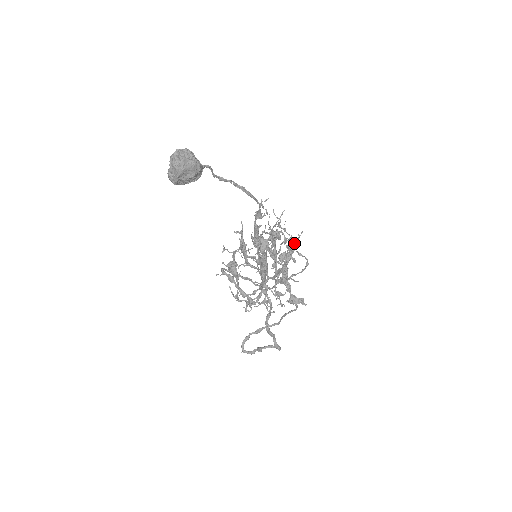
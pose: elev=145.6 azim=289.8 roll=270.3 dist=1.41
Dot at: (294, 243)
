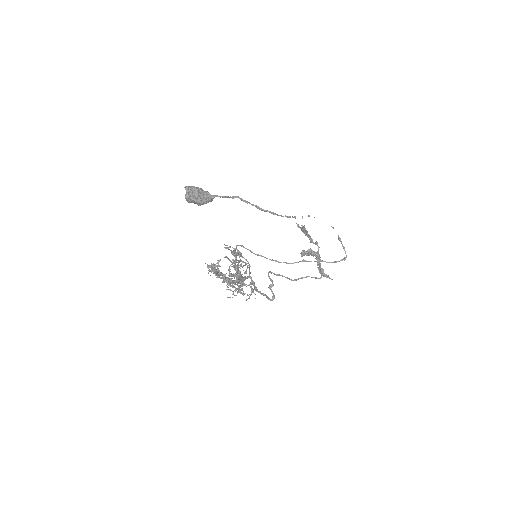
Dot at: (233, 293)
